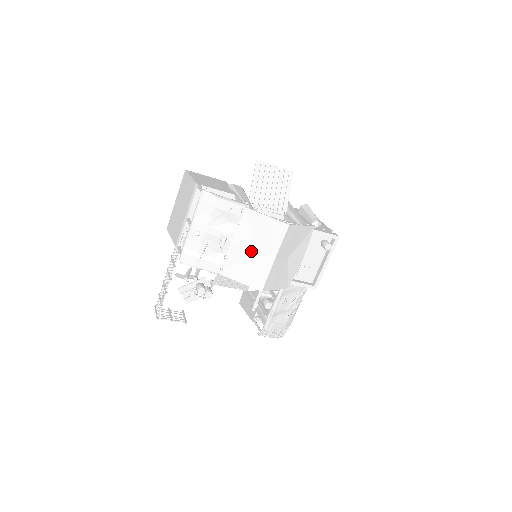
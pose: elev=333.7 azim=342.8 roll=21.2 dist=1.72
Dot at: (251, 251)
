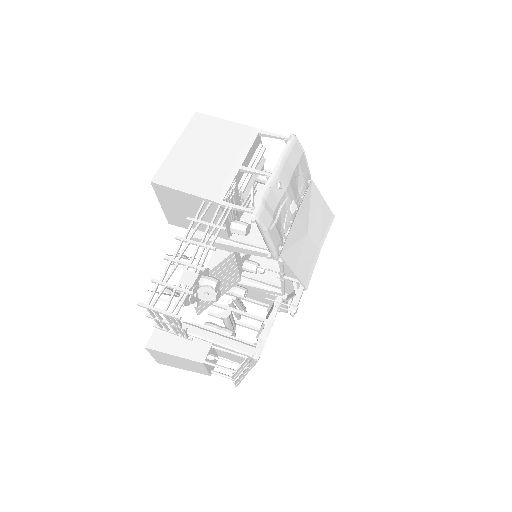
Dot at: (306, 234)
